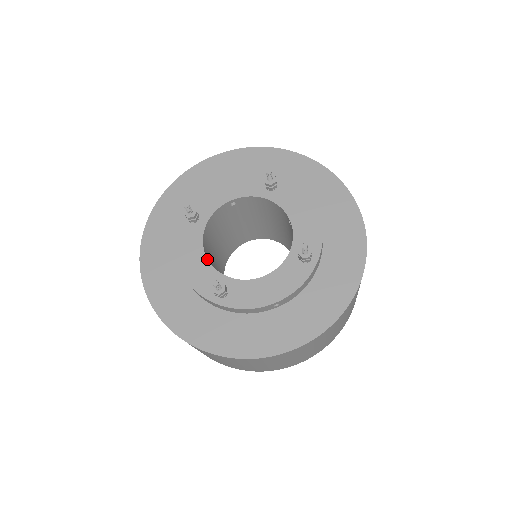
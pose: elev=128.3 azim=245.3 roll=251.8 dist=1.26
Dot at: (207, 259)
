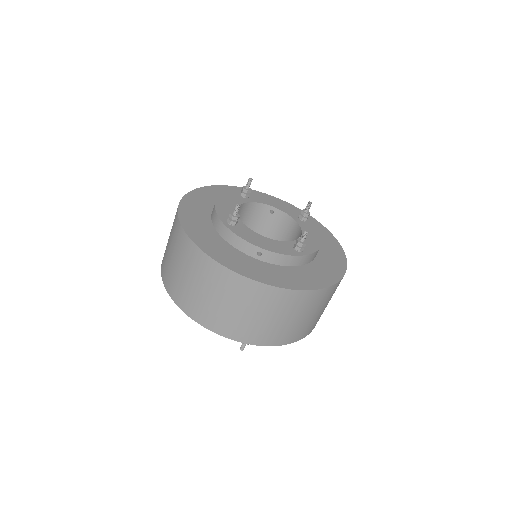
Dot at: occluded
